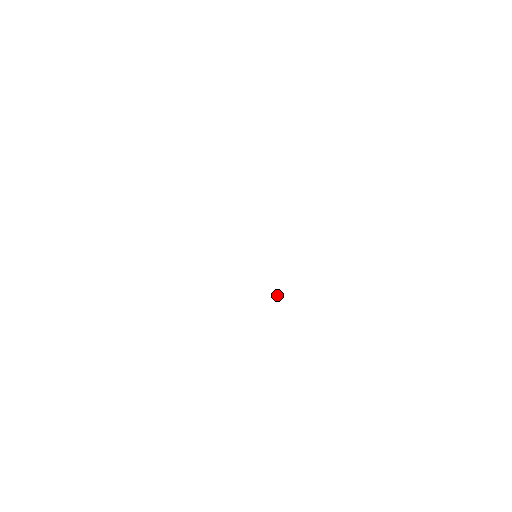
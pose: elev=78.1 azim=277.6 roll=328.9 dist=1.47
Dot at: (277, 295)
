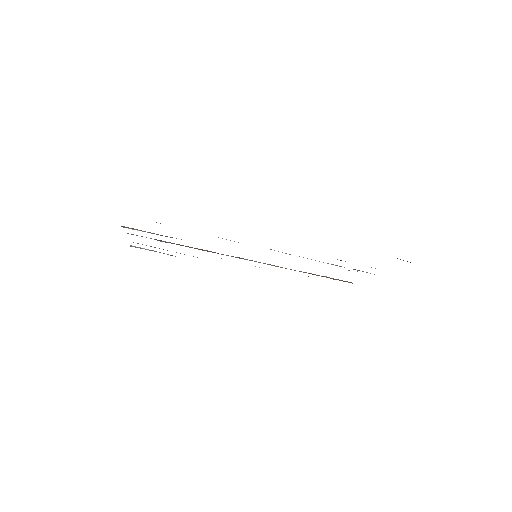
Dot at: occluded
